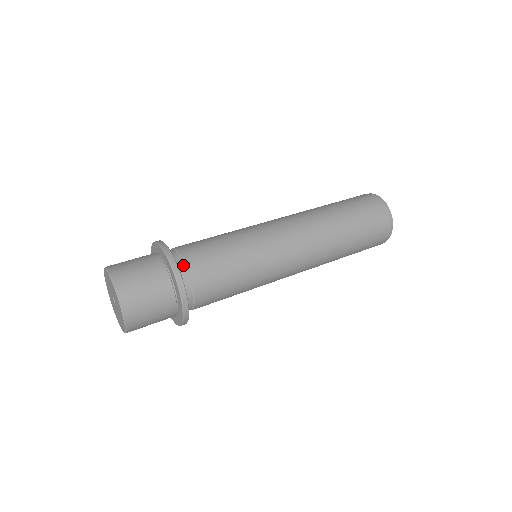
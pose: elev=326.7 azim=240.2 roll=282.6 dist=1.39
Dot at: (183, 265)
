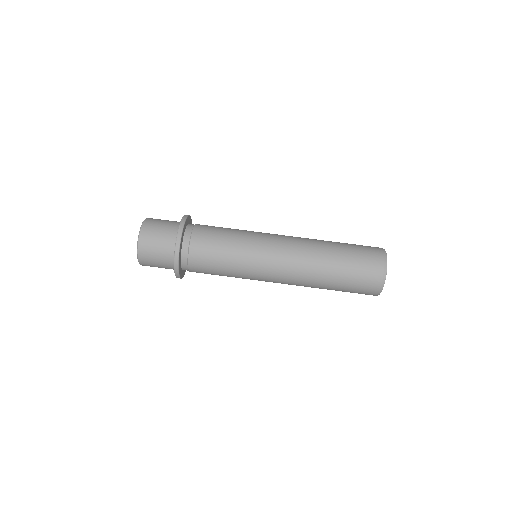
Dot at: (187, 257)
